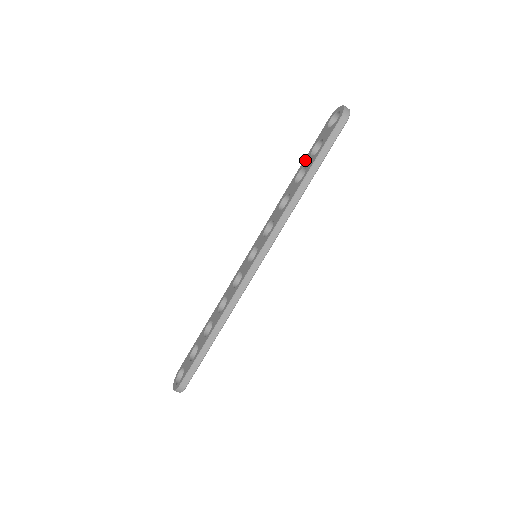
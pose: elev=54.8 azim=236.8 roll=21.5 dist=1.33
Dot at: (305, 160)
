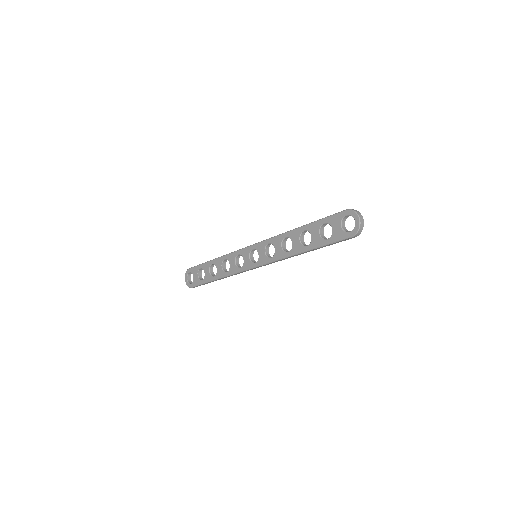
Dot at: (313, 226)
